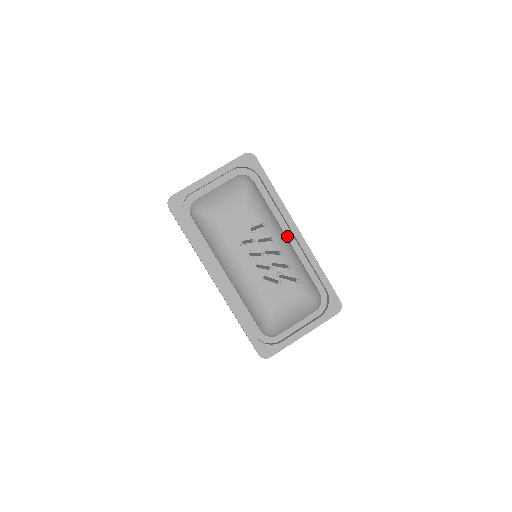
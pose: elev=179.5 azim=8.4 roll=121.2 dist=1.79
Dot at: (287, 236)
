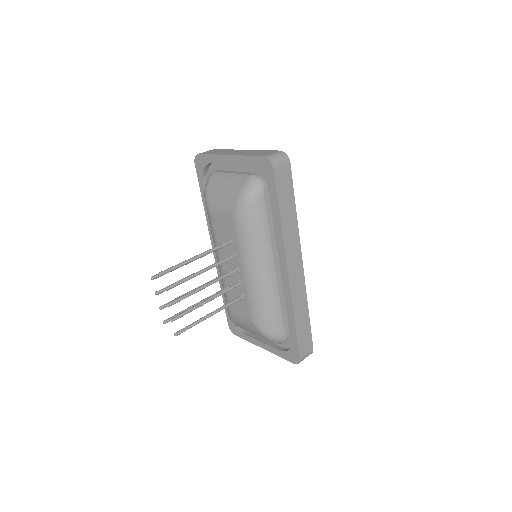
Dot at: occluded
